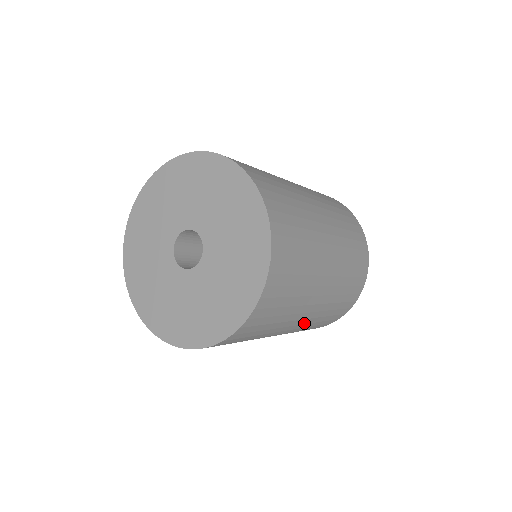
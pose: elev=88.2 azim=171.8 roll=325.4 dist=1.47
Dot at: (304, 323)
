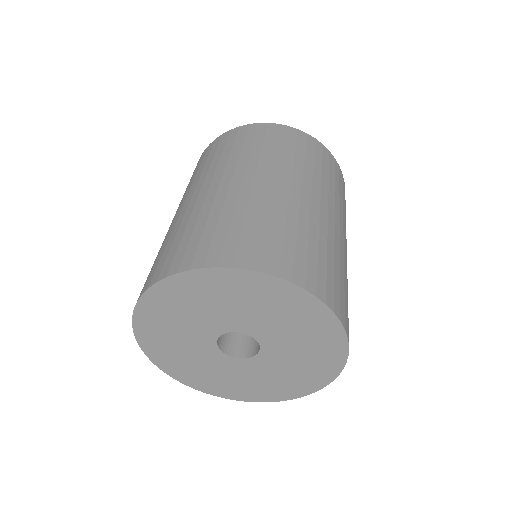
Dot at: occluded
